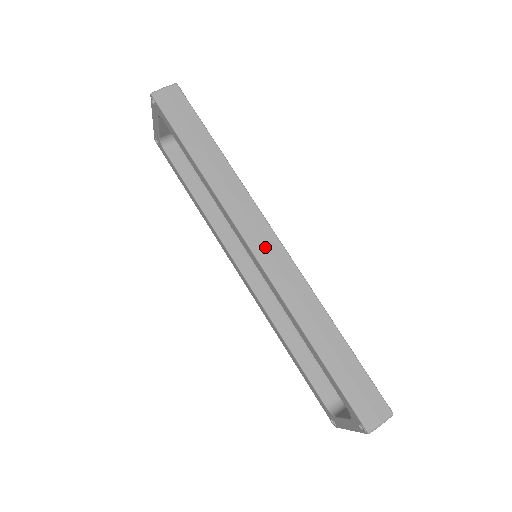
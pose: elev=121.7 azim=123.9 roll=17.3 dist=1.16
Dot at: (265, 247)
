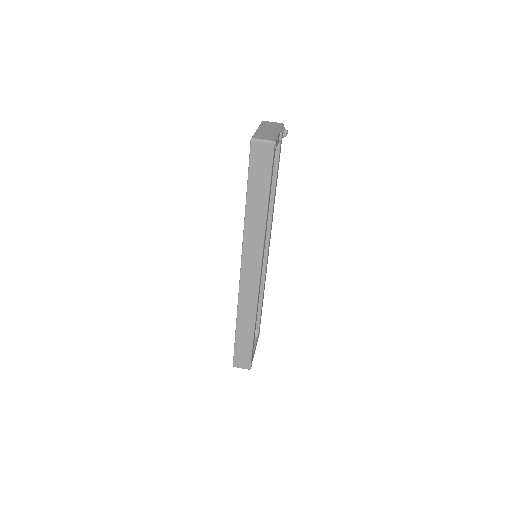
Dot at: (249, 274)
